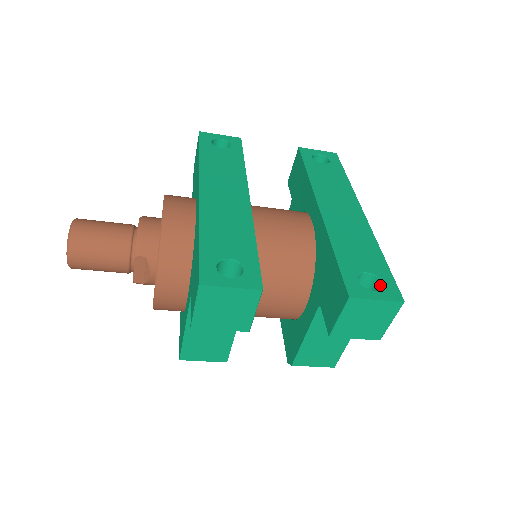
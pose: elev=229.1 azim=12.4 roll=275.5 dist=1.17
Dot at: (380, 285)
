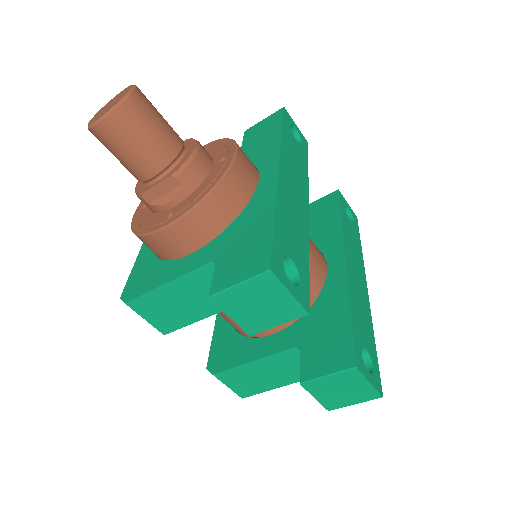
Dot at: (370, 368)
